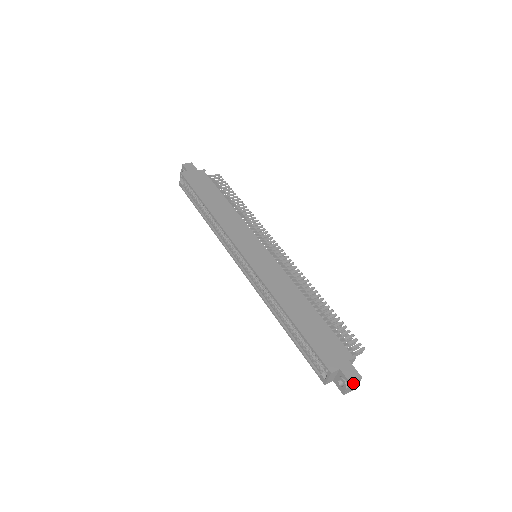
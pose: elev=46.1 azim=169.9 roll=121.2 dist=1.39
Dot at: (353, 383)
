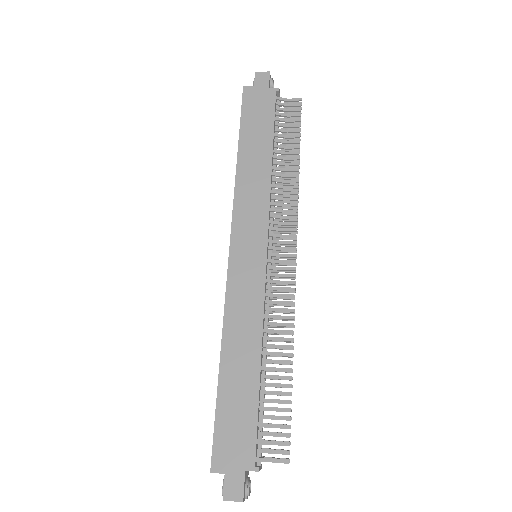
Dot at: (229, 499)
